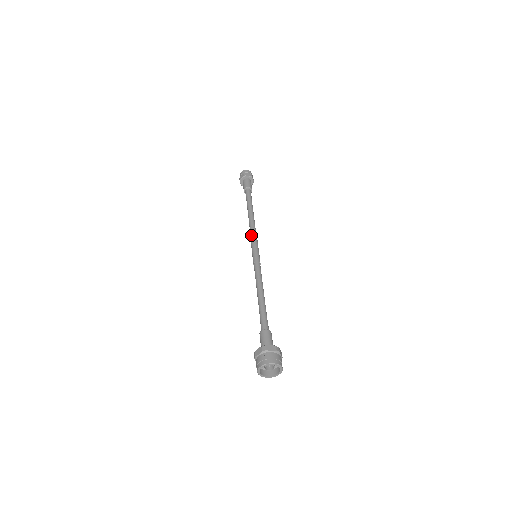
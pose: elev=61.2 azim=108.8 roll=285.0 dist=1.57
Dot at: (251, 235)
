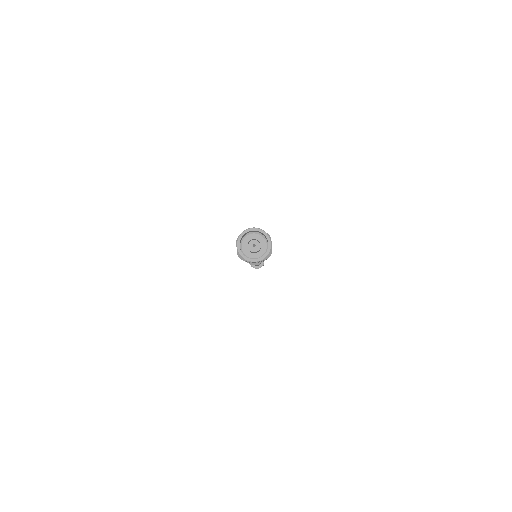
Dot at: occluded
